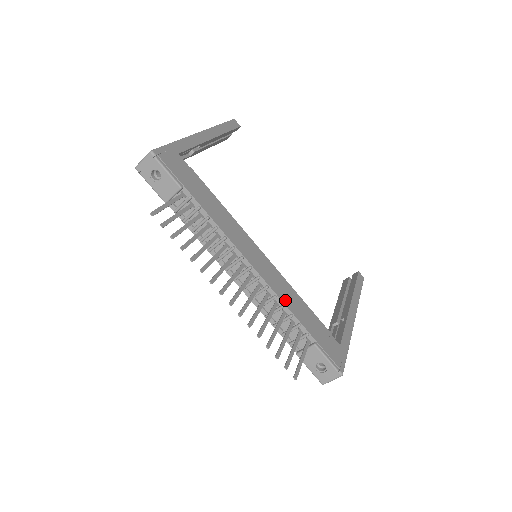
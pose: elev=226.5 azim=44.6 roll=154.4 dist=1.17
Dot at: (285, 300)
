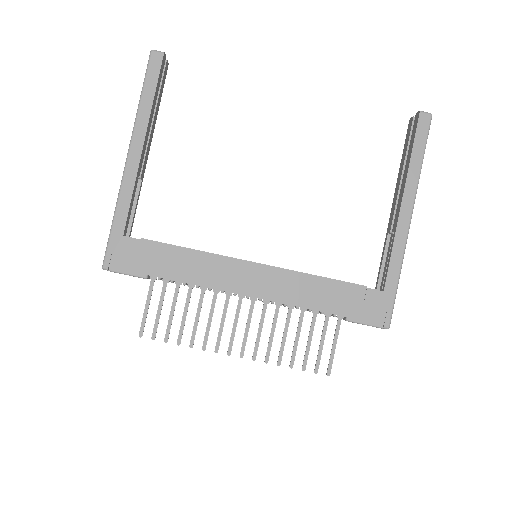
Dot at: (297, 301)
